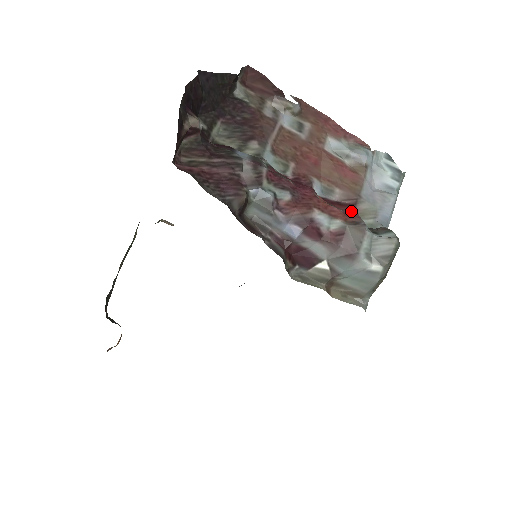
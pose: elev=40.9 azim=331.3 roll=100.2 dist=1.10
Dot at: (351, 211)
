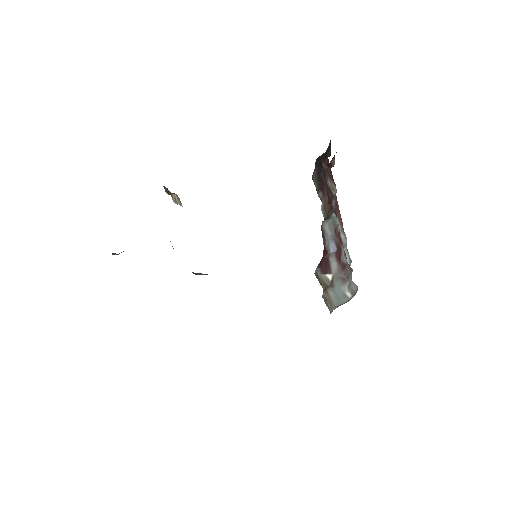
Dot at: occluded
